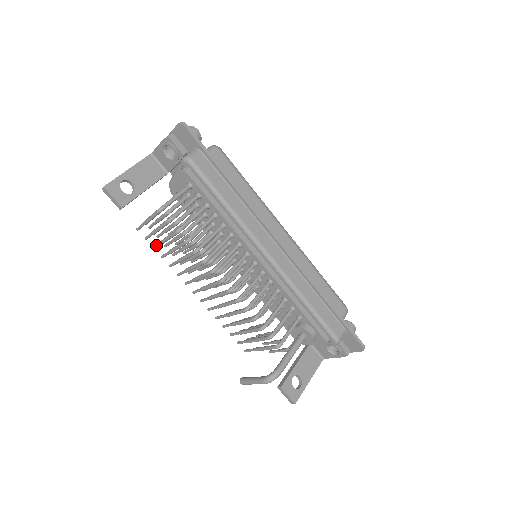
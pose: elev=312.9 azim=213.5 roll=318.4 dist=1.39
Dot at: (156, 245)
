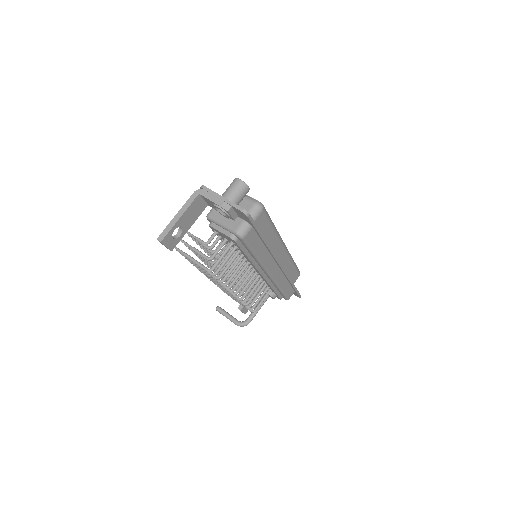
Dot at: (186, 258)
